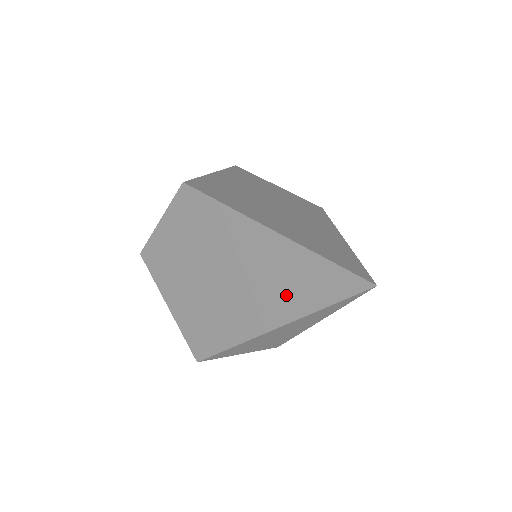
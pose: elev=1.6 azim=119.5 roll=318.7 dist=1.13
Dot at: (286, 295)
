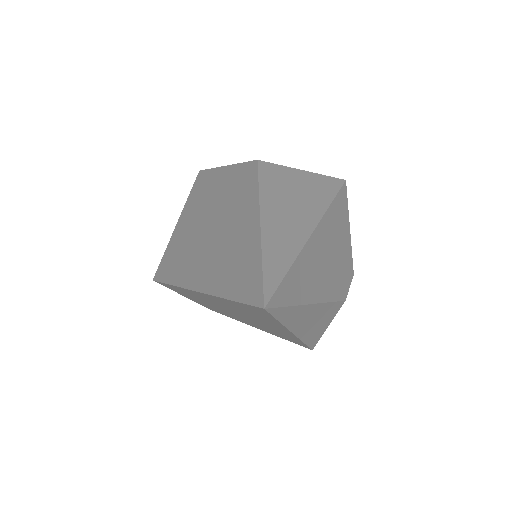
Dot at: (262, 319)
